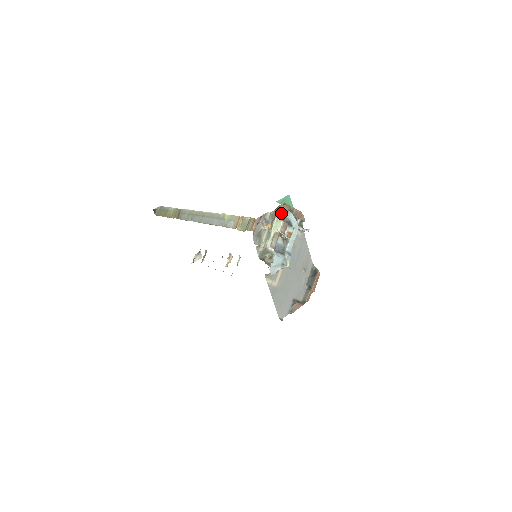
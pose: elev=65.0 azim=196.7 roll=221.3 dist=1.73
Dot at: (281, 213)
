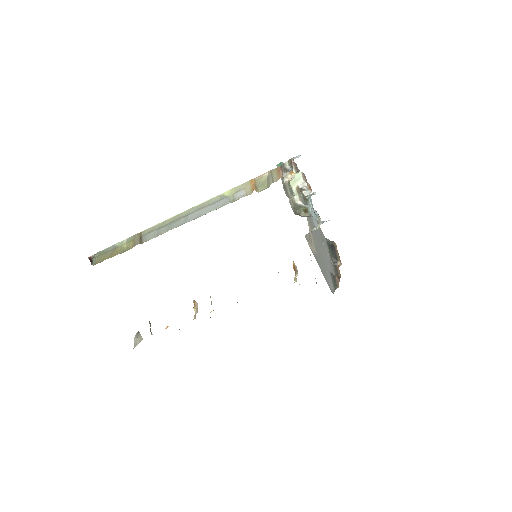
Dot at: (293, 167)
